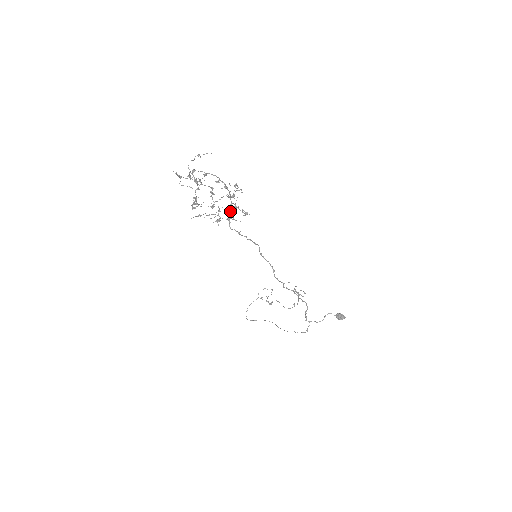
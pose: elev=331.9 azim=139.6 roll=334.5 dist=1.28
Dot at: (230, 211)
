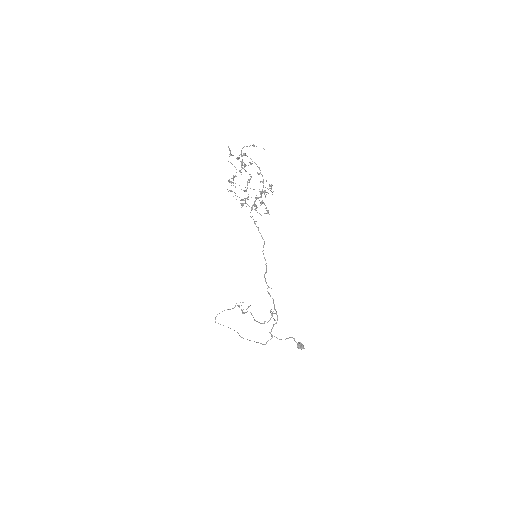
Dot at: occluded
